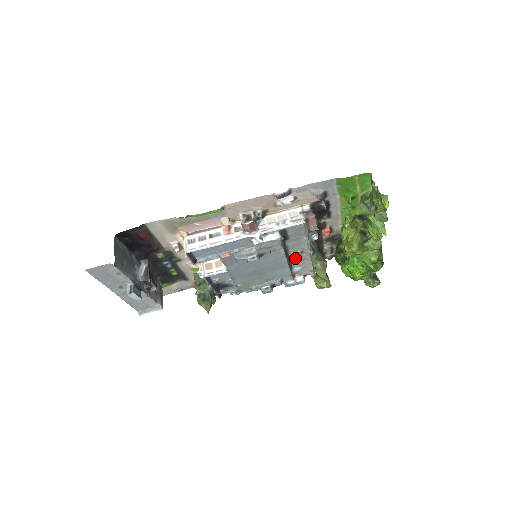
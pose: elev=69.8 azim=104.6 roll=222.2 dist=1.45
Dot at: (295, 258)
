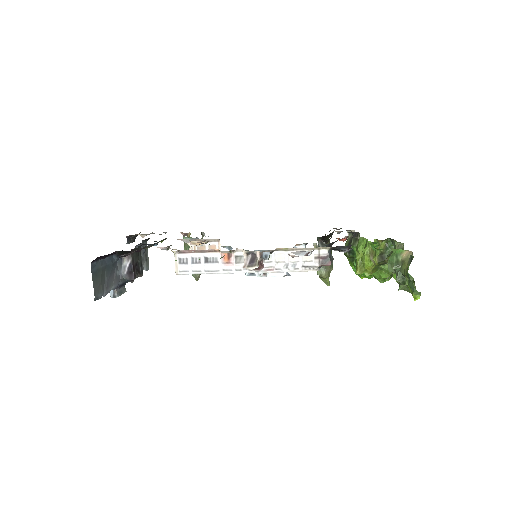
Dot at: occluded
